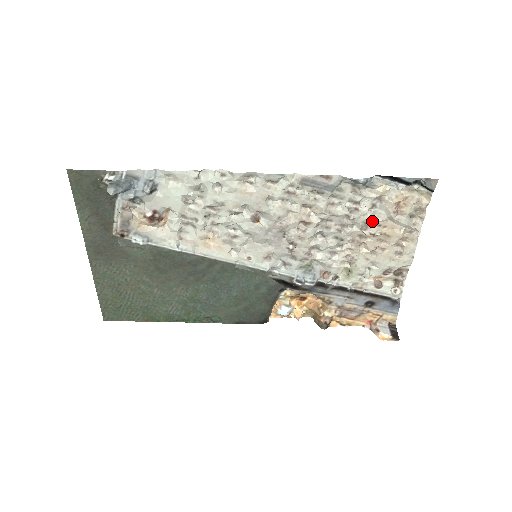
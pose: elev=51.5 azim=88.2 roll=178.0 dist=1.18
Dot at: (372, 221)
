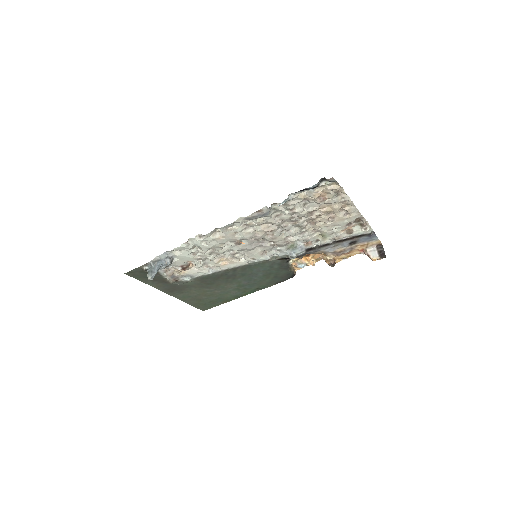
Dot at: (311, 211)
